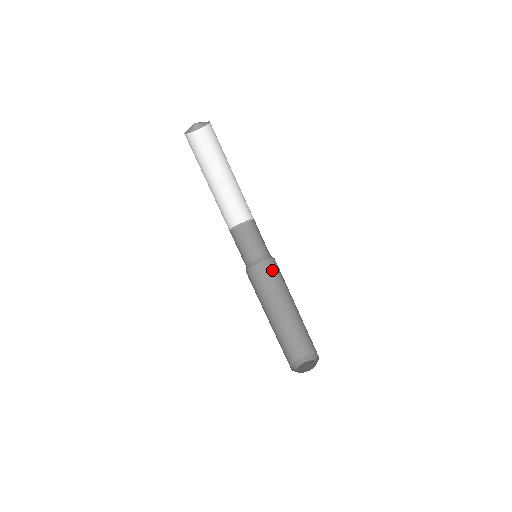
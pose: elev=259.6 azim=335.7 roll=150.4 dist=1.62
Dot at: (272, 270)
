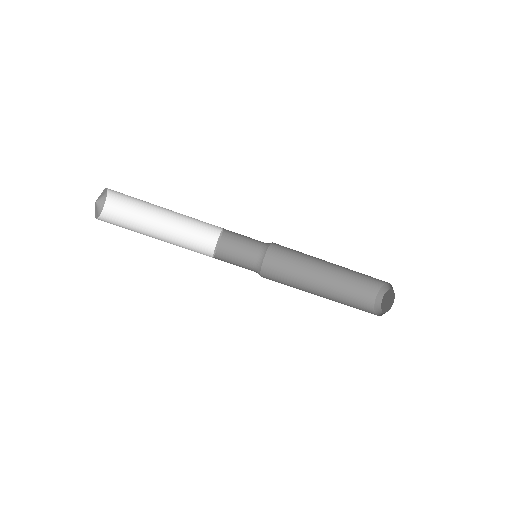
Dot at: (277, 261)
